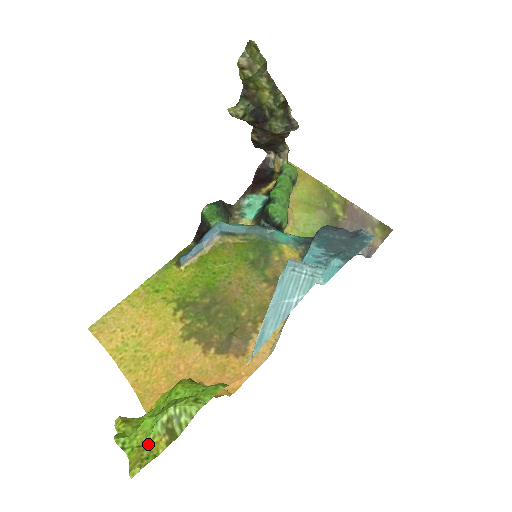
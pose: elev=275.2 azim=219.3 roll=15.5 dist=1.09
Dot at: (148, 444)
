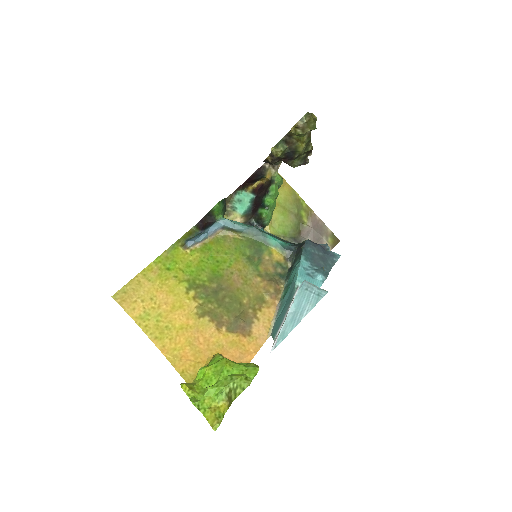
Dot at: (215, 406)
